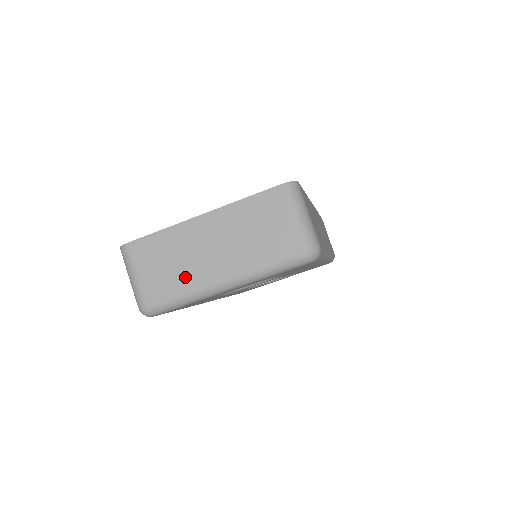
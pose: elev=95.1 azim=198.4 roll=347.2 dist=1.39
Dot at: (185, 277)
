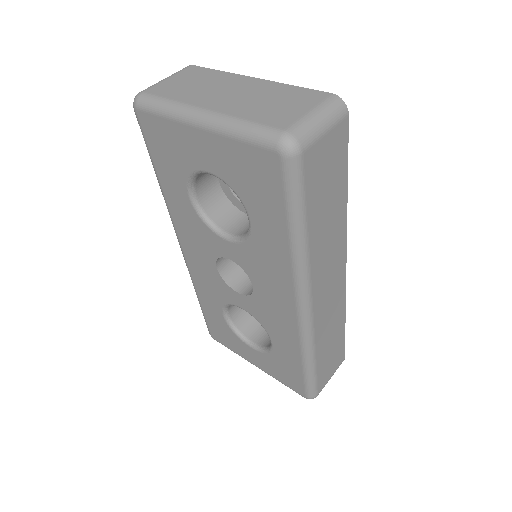
Dot at: (189, 94)
